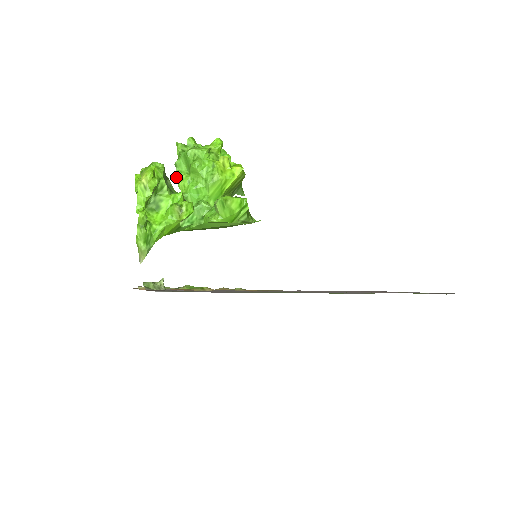
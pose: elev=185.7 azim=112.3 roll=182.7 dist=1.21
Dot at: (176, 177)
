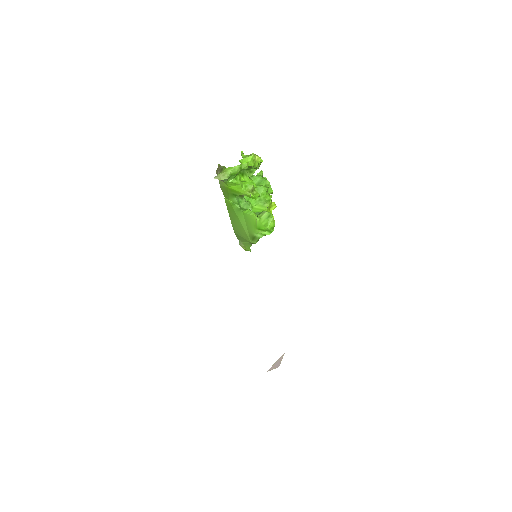
Dot at: occluded
